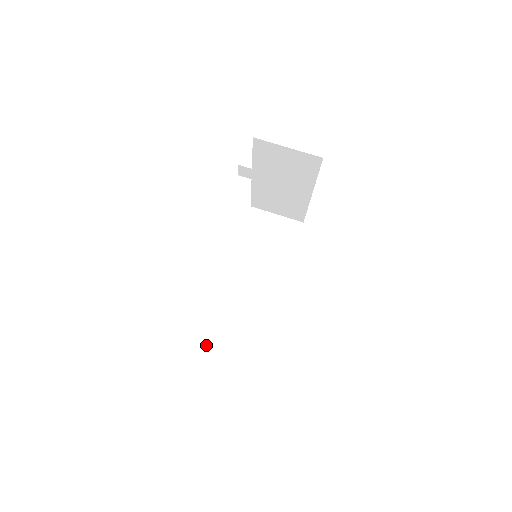
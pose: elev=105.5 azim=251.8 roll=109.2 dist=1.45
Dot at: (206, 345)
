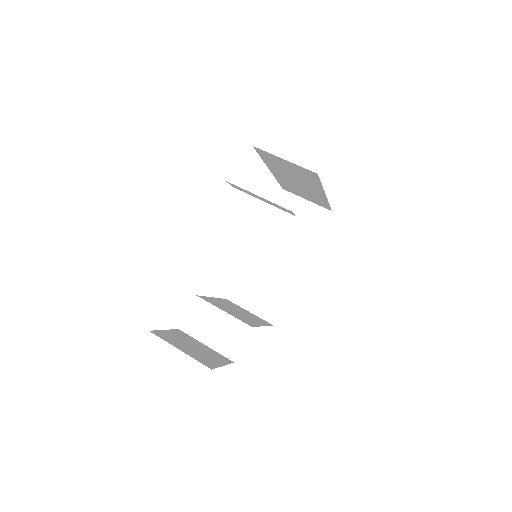
Dot at: (196, 334)
